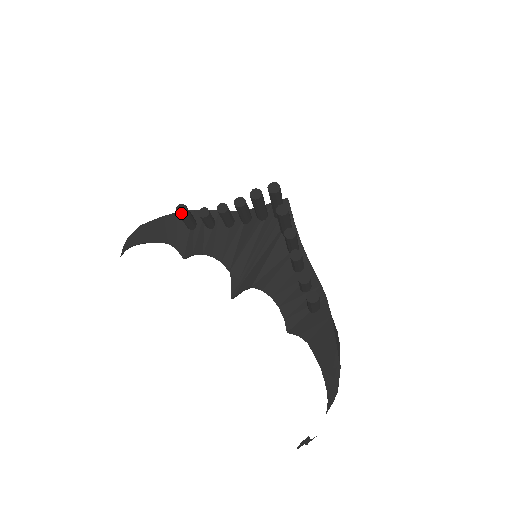
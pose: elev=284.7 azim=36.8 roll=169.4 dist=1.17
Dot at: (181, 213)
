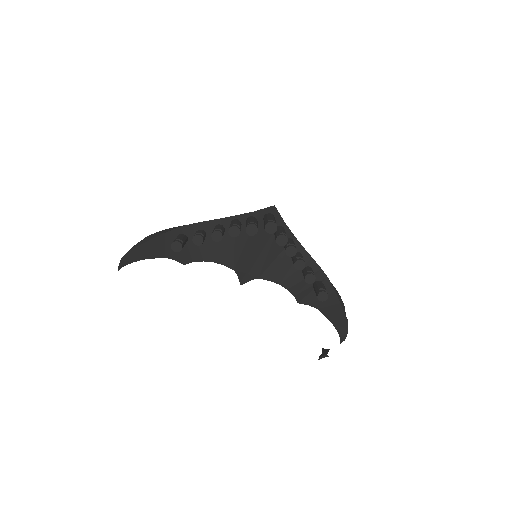
Dot at: (178, 251)
